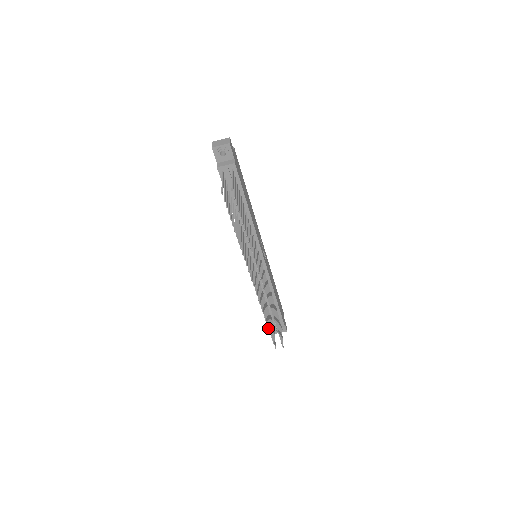
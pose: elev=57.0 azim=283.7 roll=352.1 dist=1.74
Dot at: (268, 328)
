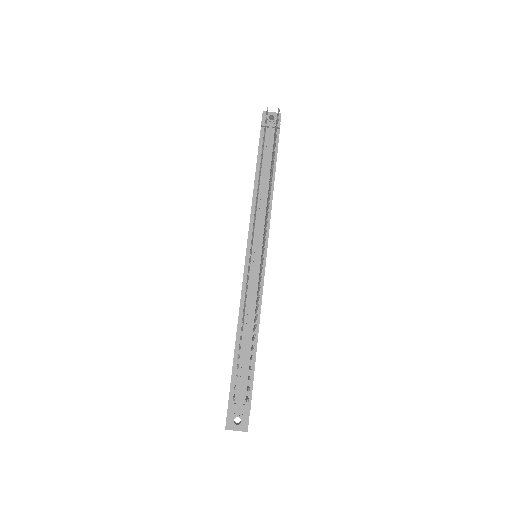
Dot at: occluded
